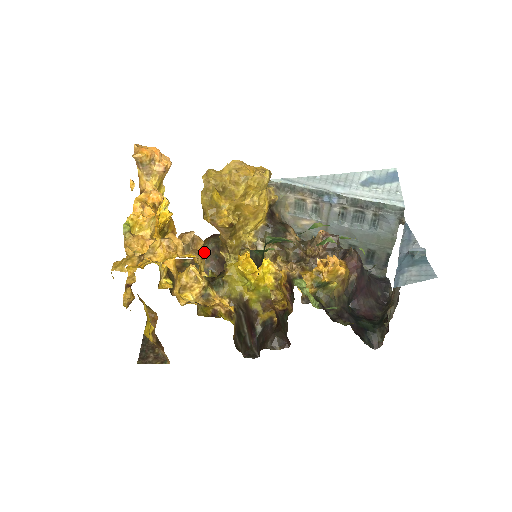
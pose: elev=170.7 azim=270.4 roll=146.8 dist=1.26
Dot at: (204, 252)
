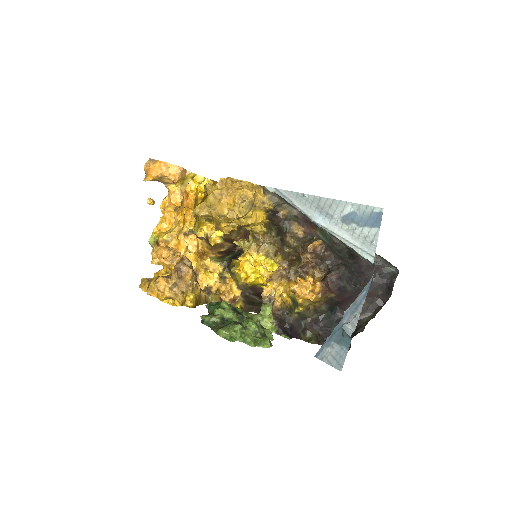
Dot at: occluded
